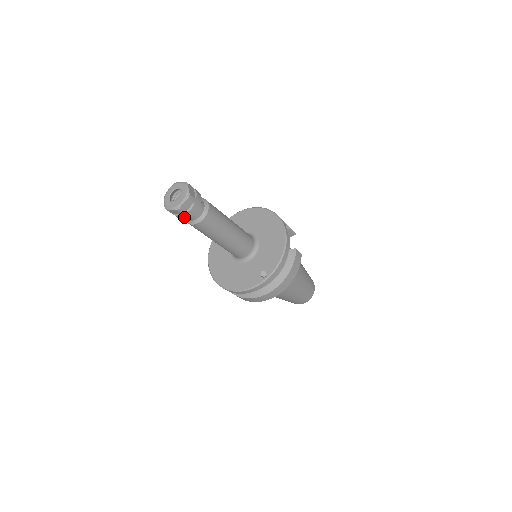
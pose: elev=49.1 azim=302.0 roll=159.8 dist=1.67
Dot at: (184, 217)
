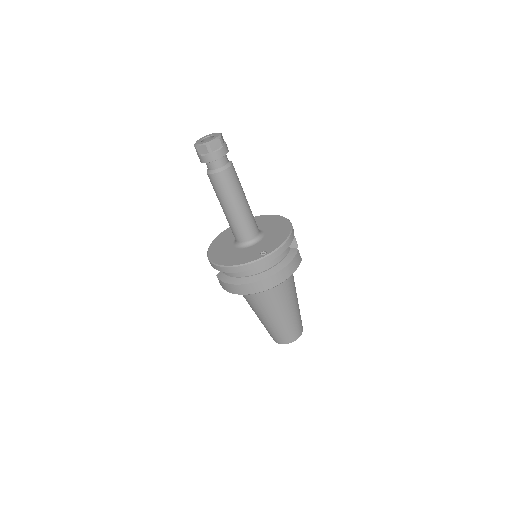
Dot at: (209, 158)
